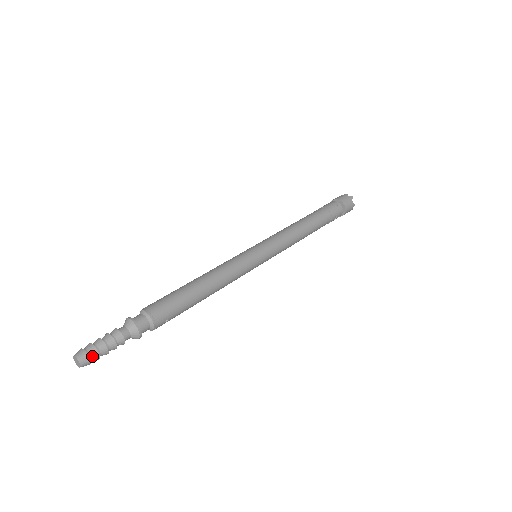
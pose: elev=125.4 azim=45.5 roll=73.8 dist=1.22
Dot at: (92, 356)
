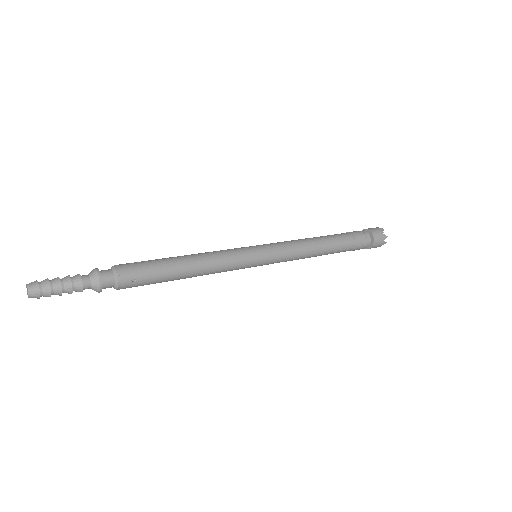
Dot at: (43, 287)
